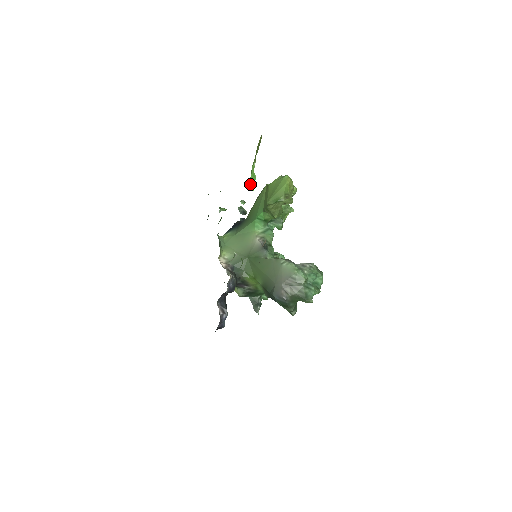
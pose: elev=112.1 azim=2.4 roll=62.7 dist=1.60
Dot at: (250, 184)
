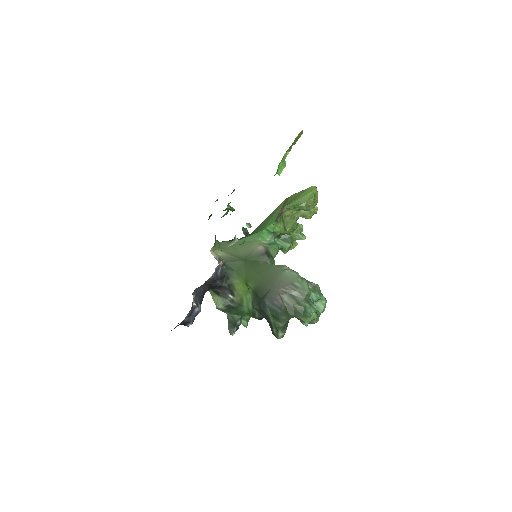
Dot at: (278, 168)
